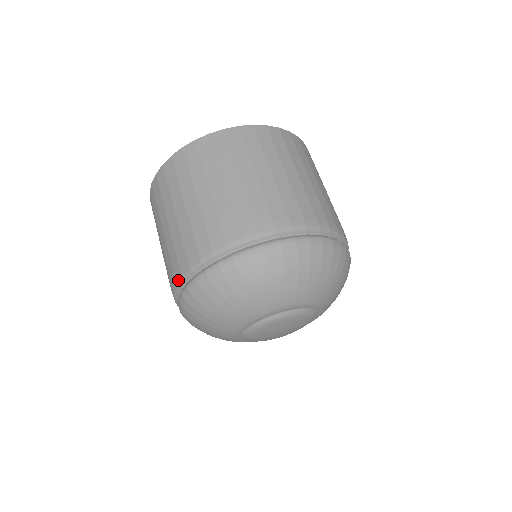
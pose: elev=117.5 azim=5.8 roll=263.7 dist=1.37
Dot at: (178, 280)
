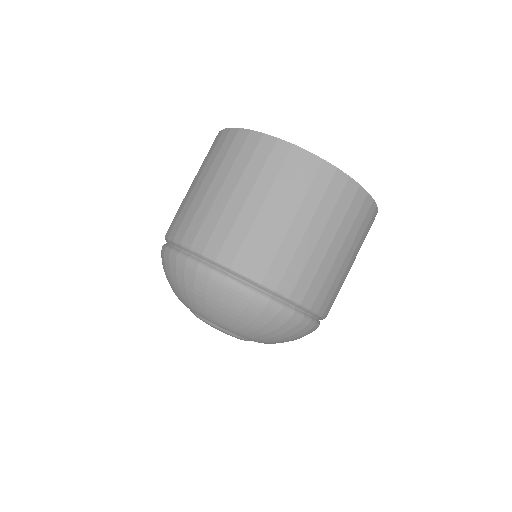
Dot at: occluded
